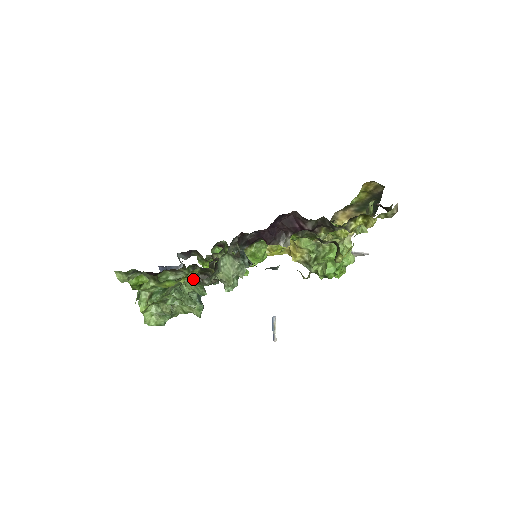
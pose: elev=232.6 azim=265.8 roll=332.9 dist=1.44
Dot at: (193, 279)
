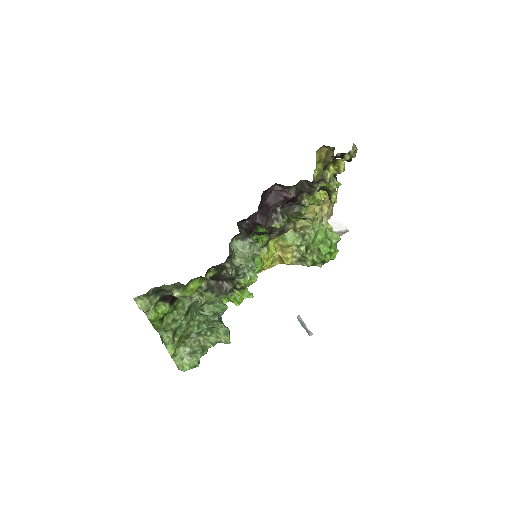
Dot at: (209, 294)
